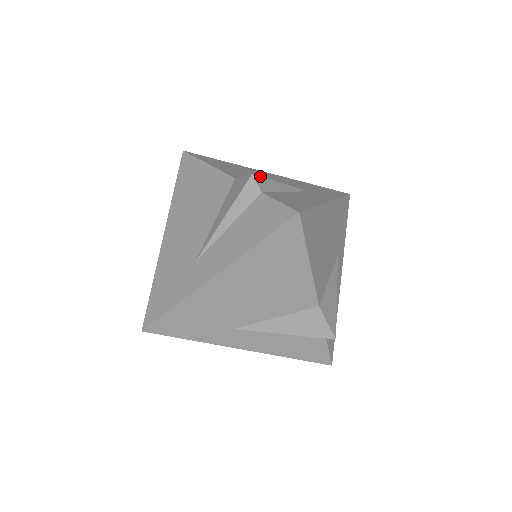
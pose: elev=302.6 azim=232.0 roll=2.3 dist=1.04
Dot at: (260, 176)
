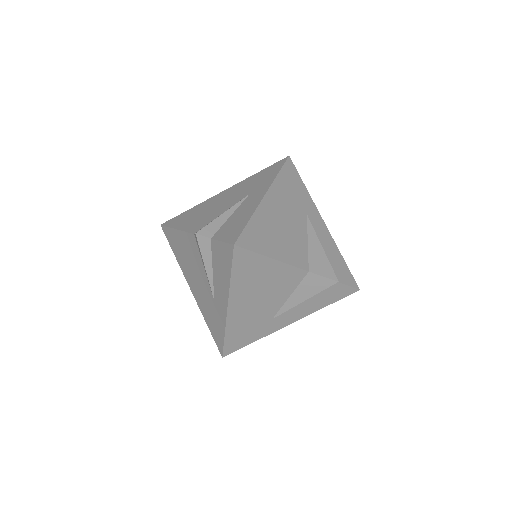
Dot at: occluded
